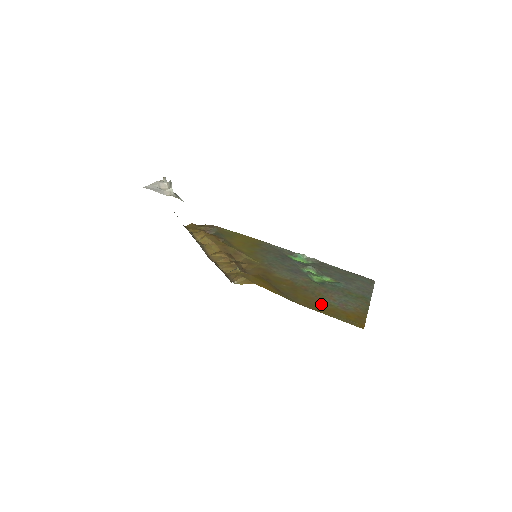
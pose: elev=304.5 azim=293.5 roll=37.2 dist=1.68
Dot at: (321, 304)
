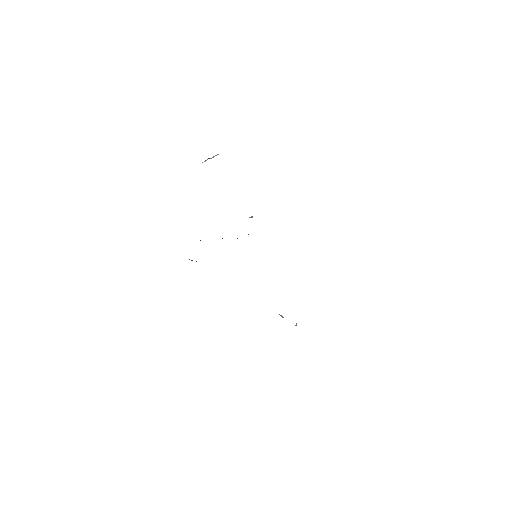
Dot at: occluded
